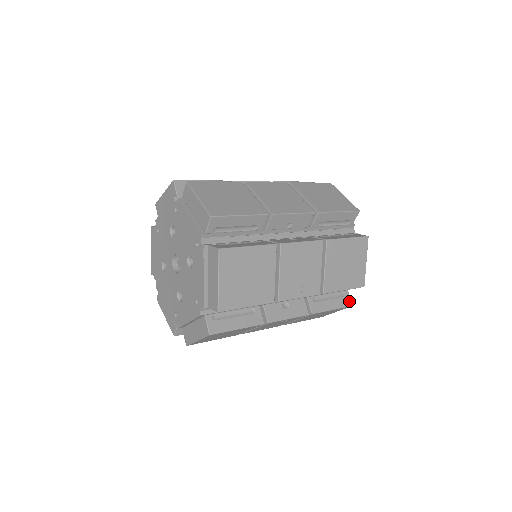
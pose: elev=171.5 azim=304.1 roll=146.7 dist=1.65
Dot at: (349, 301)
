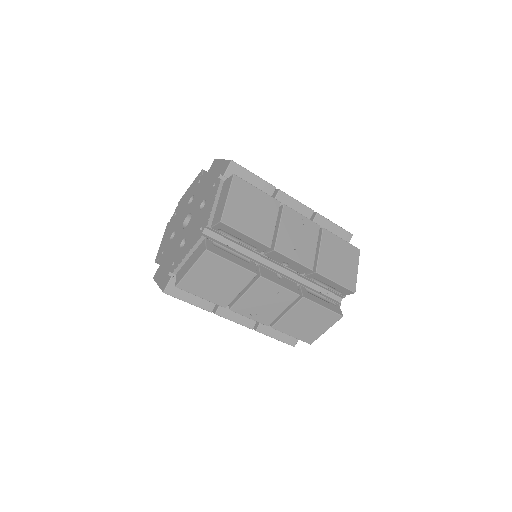
Dot at: (340, 311)
